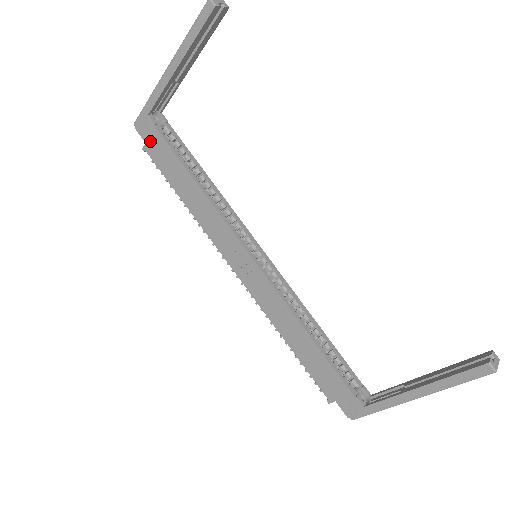
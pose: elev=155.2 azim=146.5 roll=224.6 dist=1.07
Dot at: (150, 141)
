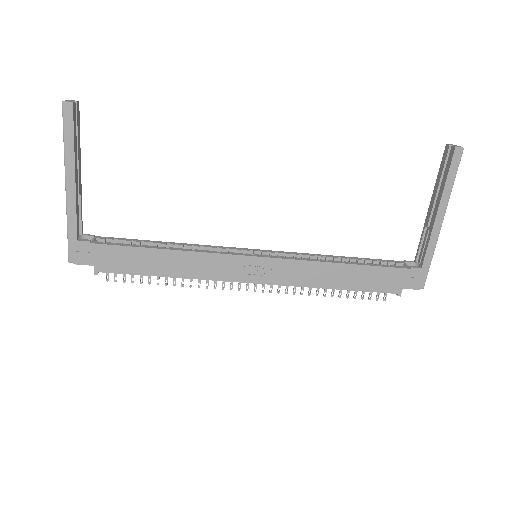
Dot at: (96, 260)
